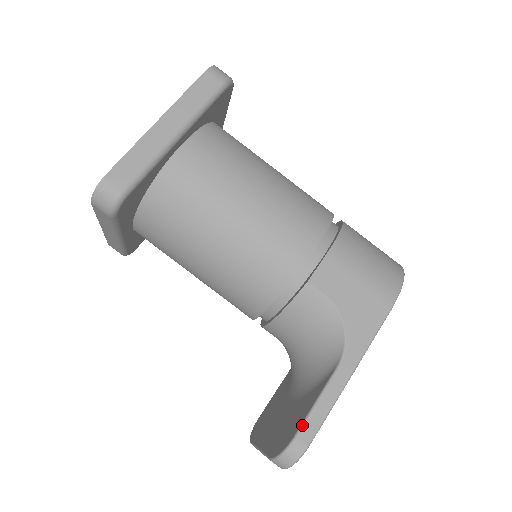
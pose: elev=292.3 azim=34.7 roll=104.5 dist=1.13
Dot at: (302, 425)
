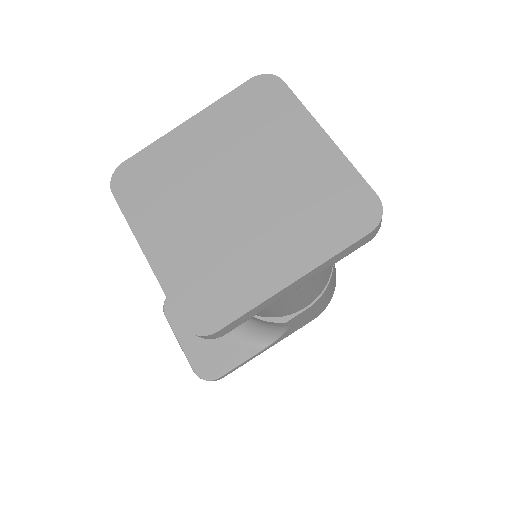
Dot at: (226, 373)
